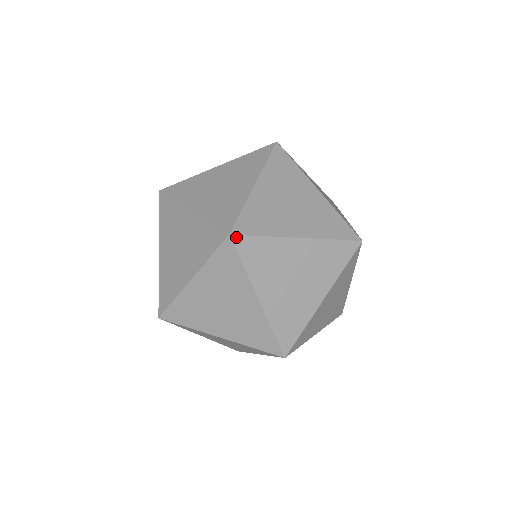
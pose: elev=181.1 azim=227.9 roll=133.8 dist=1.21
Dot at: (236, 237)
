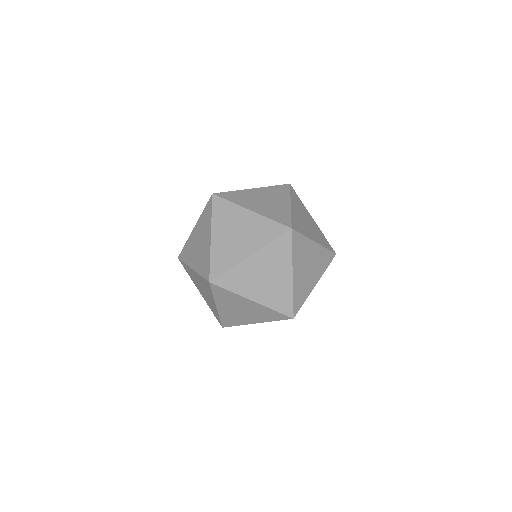
Dot at: (294, 231)
